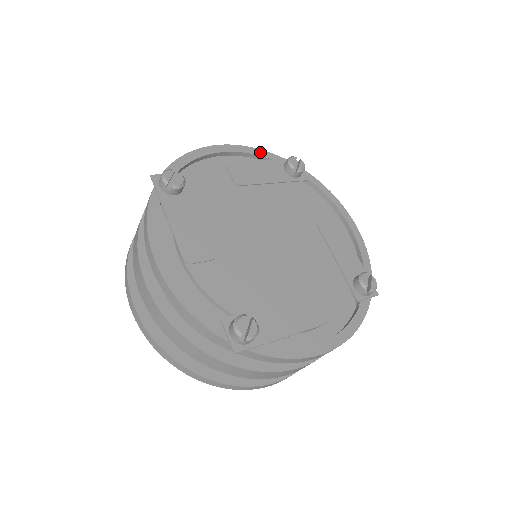
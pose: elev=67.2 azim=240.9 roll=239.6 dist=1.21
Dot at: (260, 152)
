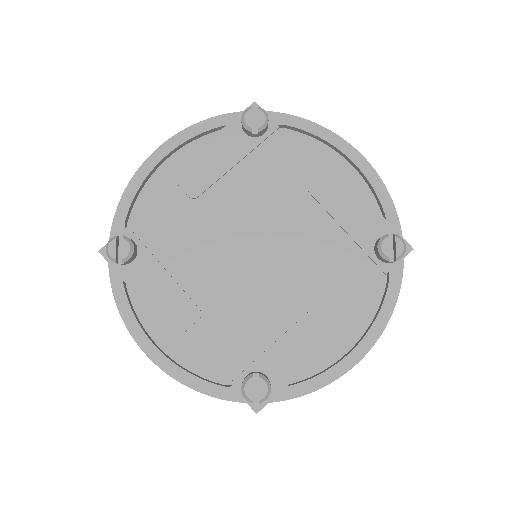
Dot at: (206, 125)
